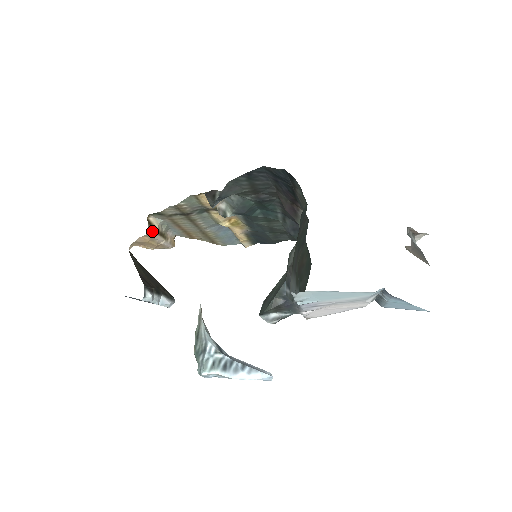
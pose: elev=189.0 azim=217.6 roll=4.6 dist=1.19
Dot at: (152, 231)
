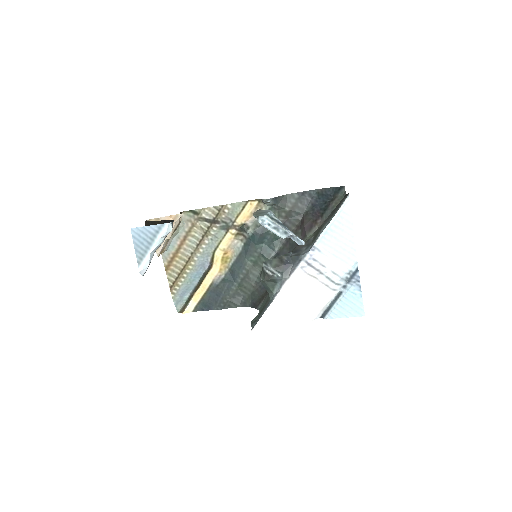
Dot at: occluded
